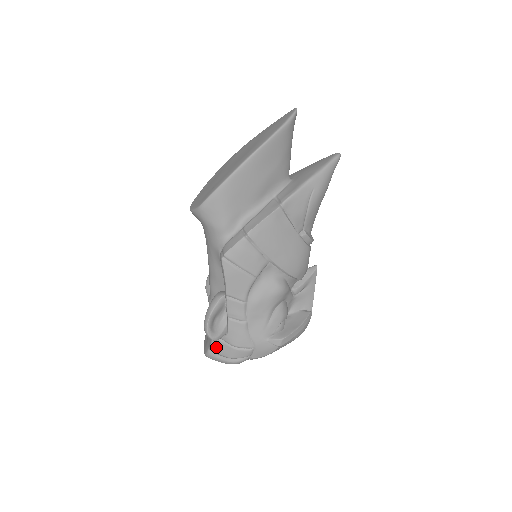
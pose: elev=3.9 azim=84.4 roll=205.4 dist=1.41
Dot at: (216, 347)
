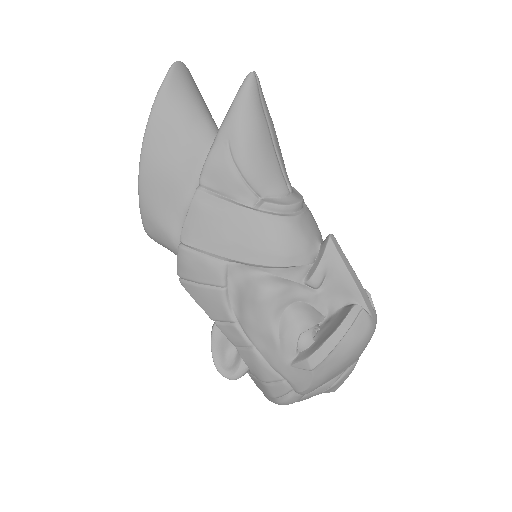
Dot at: (258, 386)
